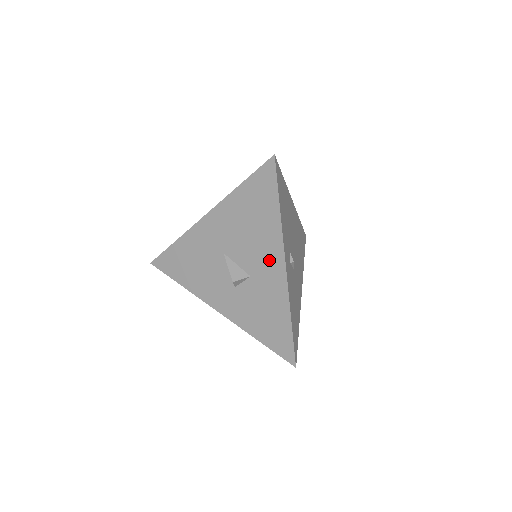
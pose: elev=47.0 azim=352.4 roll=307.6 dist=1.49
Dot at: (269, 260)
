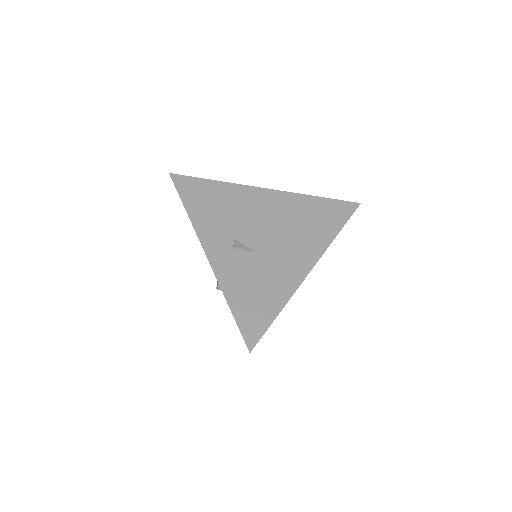
Dot at: occluded
